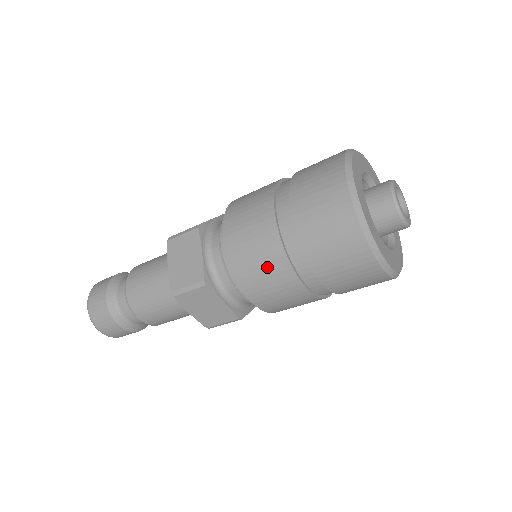
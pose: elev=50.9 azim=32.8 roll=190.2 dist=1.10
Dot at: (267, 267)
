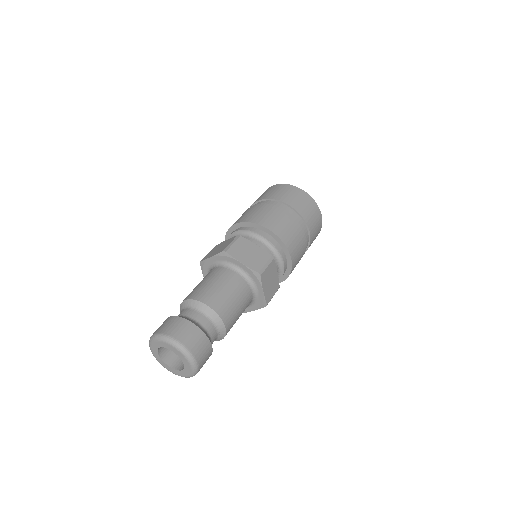
Dot at: (264, 211)
